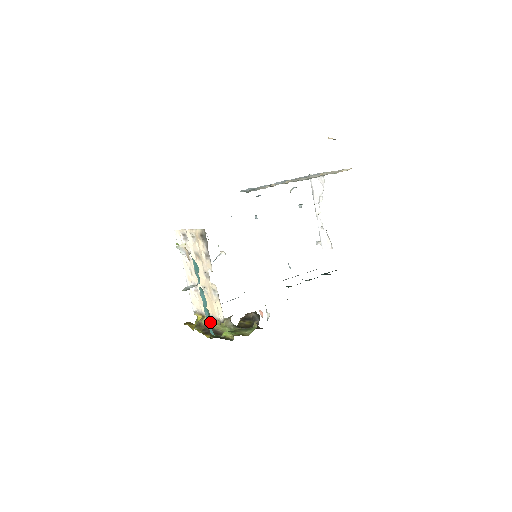
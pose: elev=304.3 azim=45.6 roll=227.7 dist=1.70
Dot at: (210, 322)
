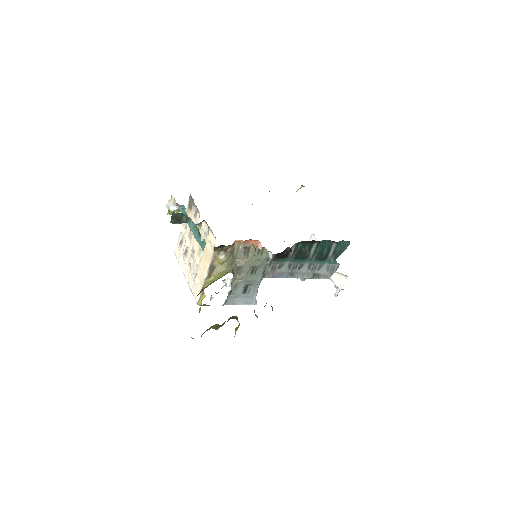
Dot at: (200, 235)
